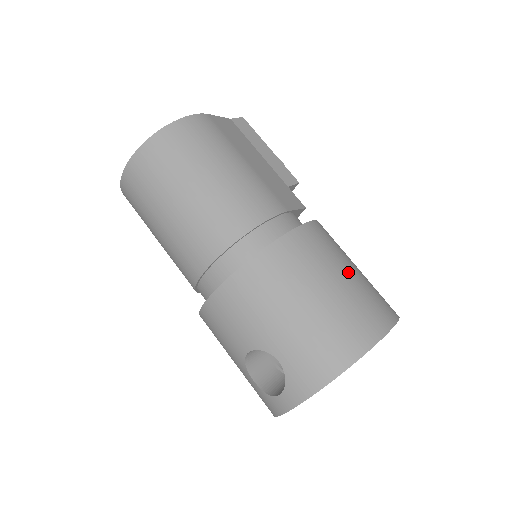
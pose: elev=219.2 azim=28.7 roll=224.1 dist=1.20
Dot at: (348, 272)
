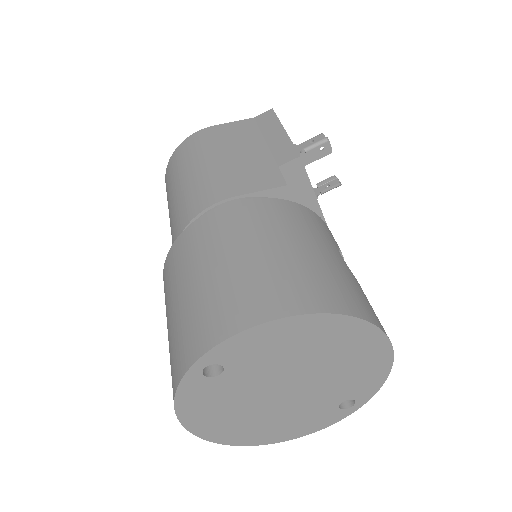
Dot at: (239, 255)
